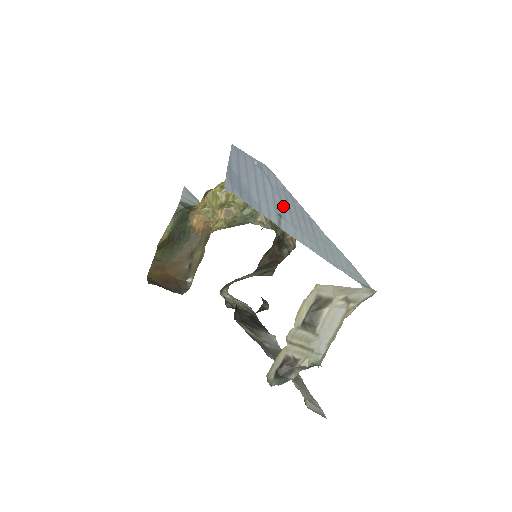
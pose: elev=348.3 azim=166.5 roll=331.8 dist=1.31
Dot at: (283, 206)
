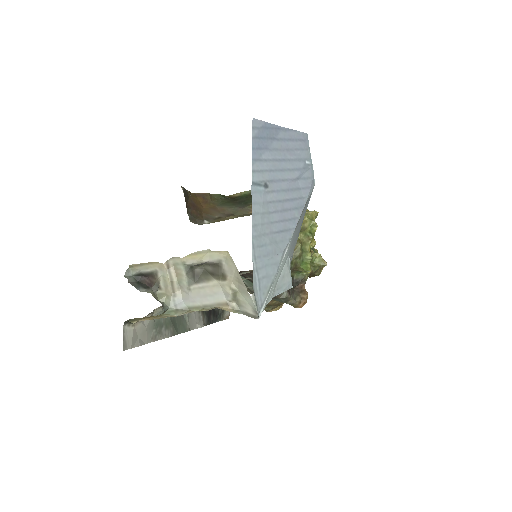
Dot at: (280, 192)
